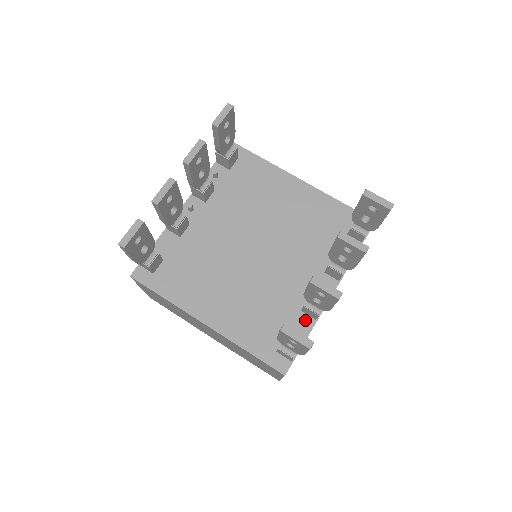
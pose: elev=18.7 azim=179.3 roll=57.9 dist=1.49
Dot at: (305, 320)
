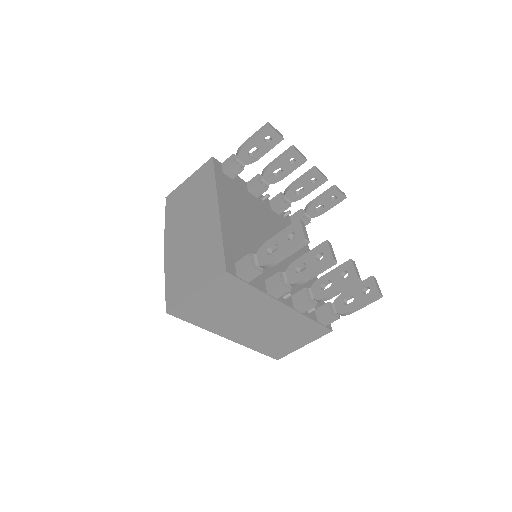
Dot at: (262, 284)
